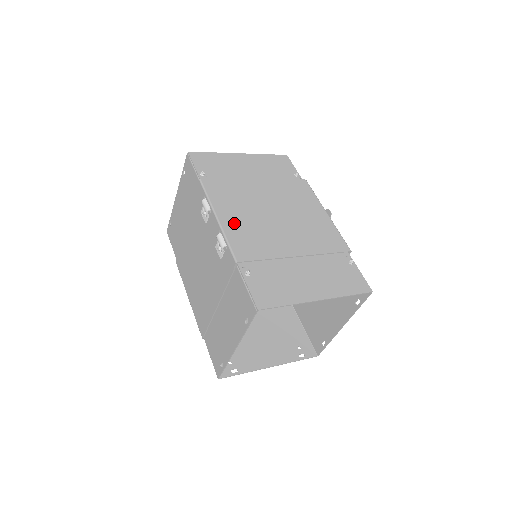
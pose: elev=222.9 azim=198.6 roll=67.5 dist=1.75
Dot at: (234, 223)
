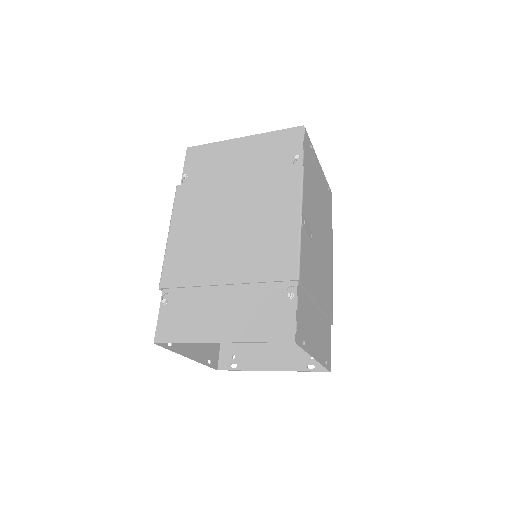
Dot at: (180, 240)
